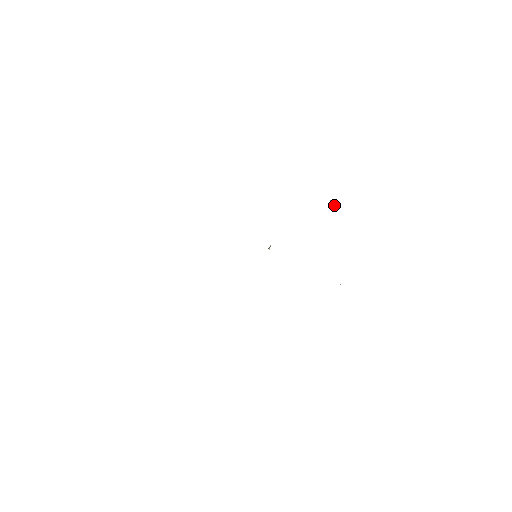
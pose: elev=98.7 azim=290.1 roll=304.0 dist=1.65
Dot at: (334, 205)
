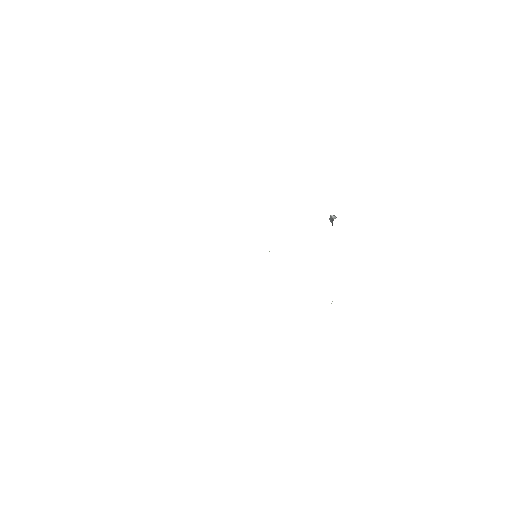
Dot at: occluded
